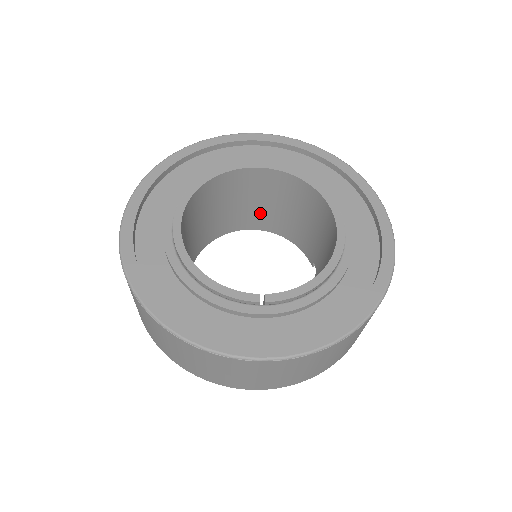
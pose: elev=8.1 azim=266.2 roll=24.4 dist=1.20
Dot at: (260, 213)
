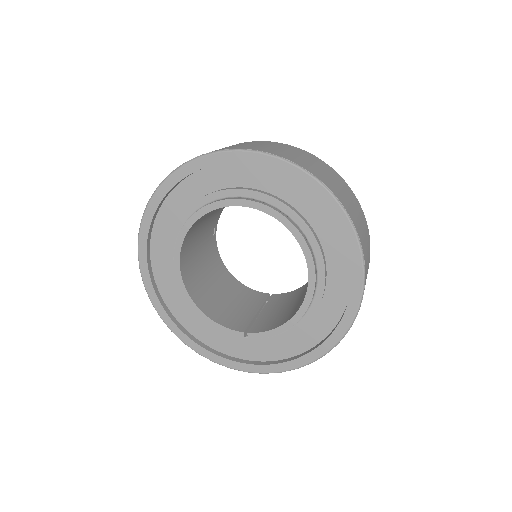
Dot at: occluded
